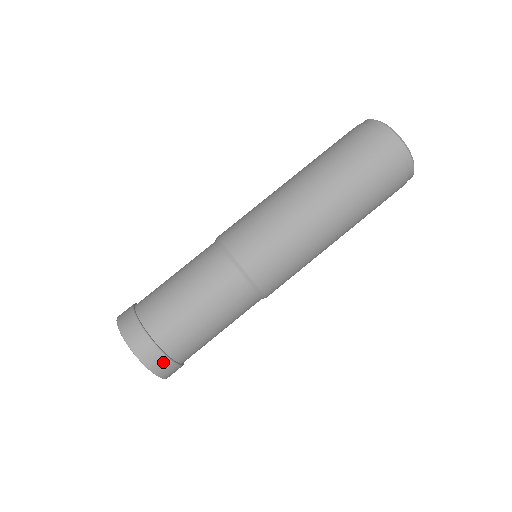
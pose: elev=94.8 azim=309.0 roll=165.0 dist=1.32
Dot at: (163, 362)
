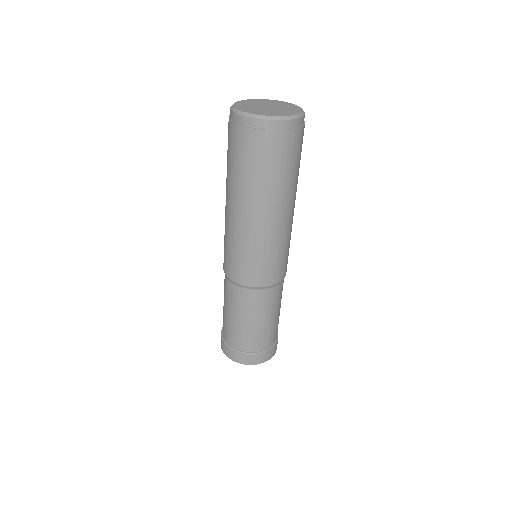
Dot at: (271, 352)
